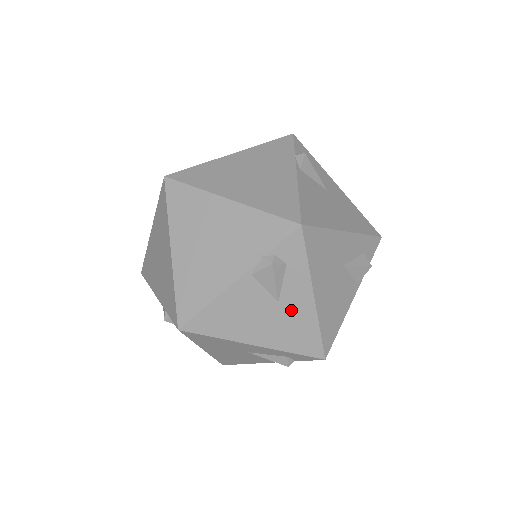
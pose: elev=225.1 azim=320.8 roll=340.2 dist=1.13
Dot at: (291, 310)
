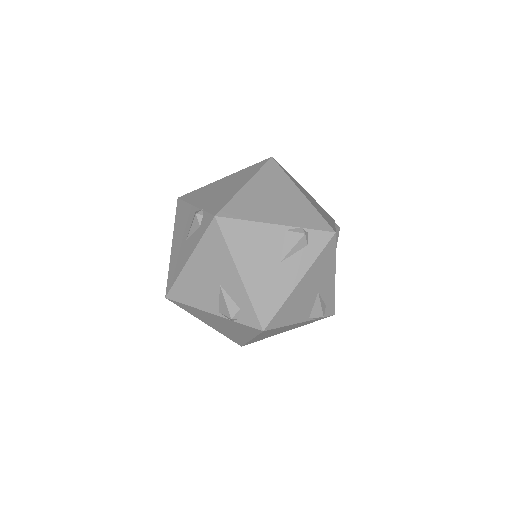
Dot at: (281, 275)
